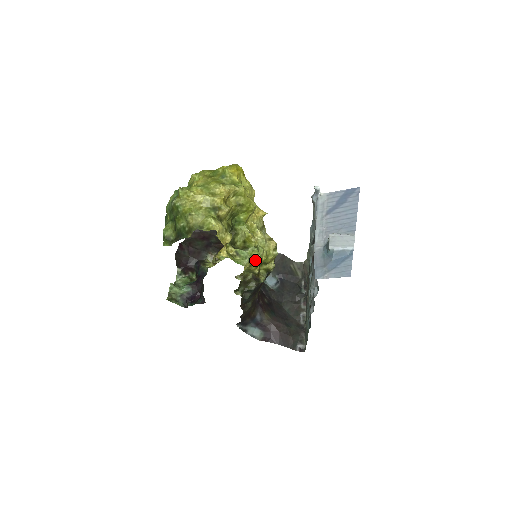
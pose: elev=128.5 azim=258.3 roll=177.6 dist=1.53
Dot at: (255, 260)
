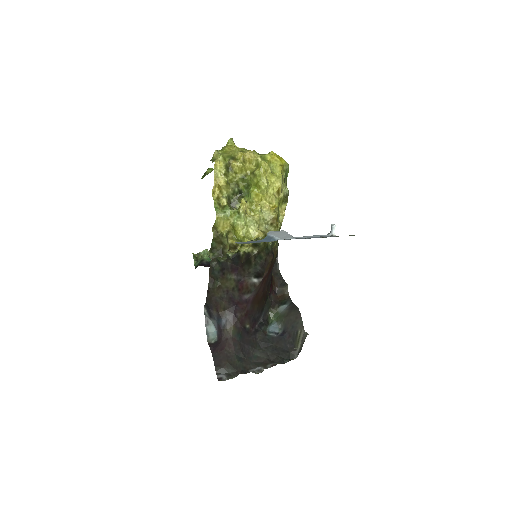
Dot at: (232, 226)
